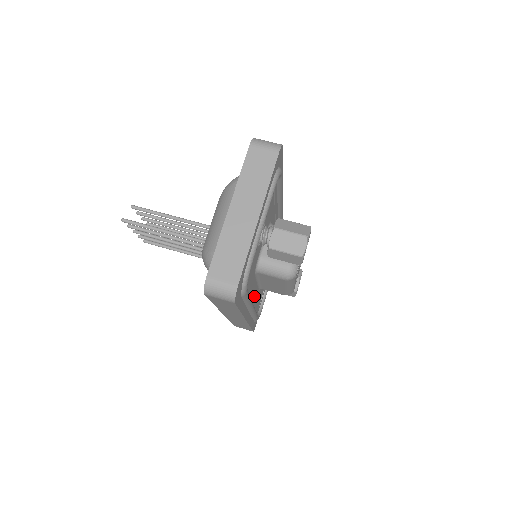
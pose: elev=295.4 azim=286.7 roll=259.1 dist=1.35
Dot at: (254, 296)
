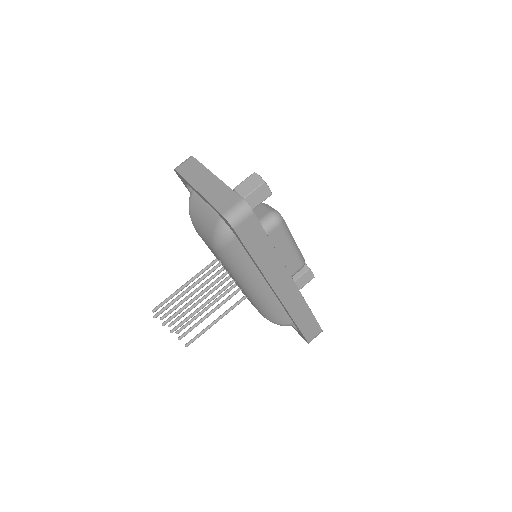
Dot at: occluded
